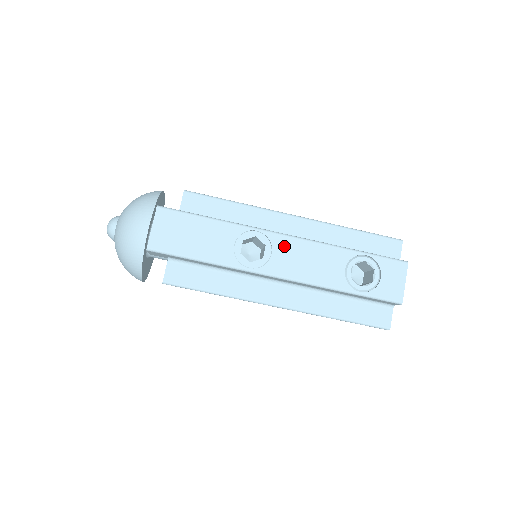
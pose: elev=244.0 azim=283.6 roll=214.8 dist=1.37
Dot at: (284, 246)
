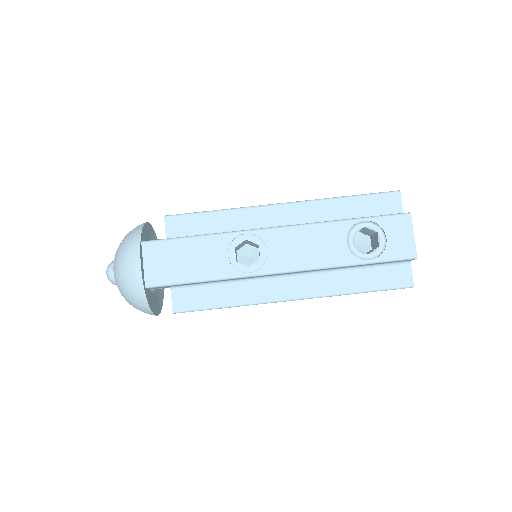
Dot at: (277, 240)
